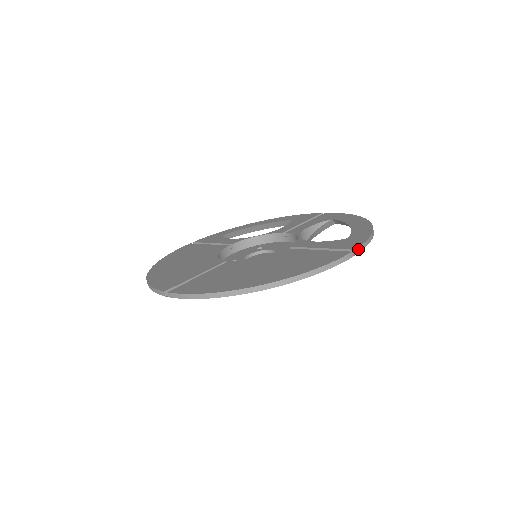
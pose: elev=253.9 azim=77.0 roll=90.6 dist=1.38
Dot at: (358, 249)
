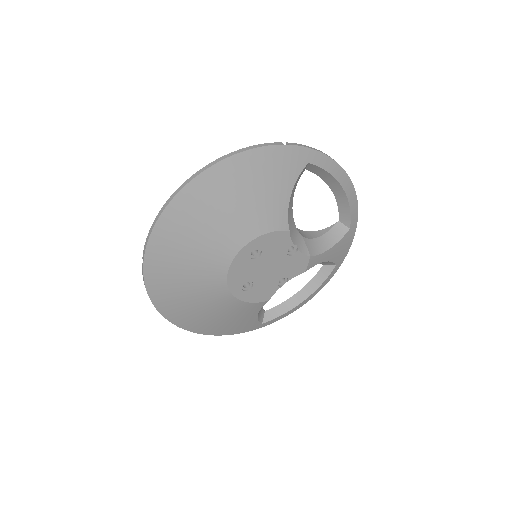
Dot at: (292, 144)
